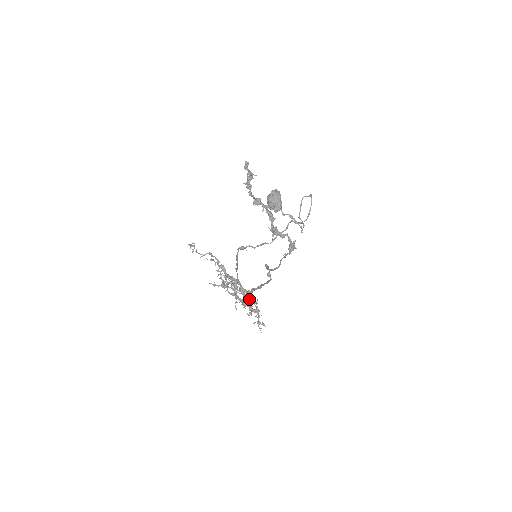
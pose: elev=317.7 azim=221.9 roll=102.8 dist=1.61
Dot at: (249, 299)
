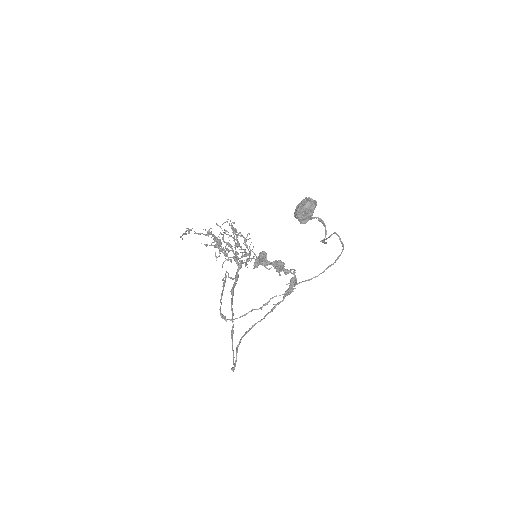
Dot at: (235, 279)
